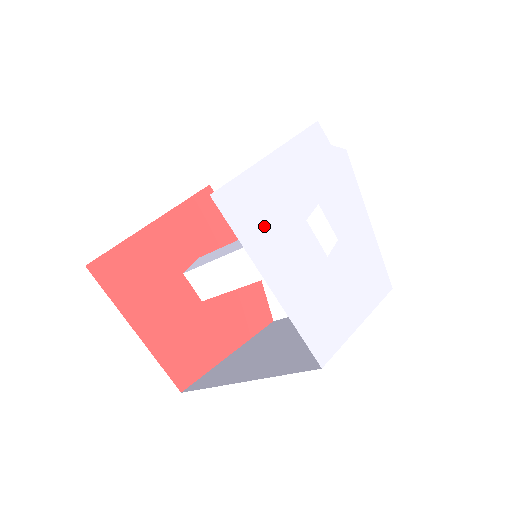
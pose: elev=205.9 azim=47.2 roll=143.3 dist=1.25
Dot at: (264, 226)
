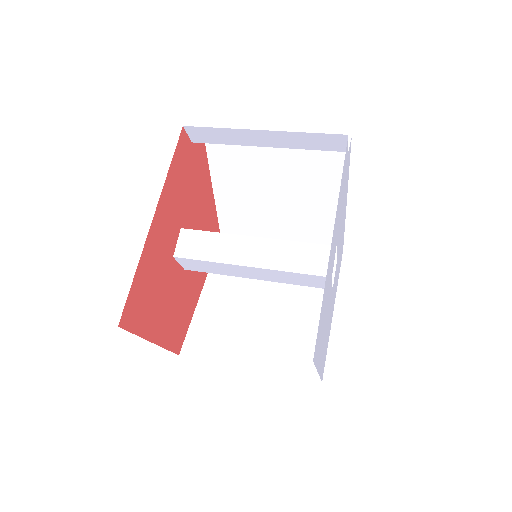
Dot at: (322, 330)
